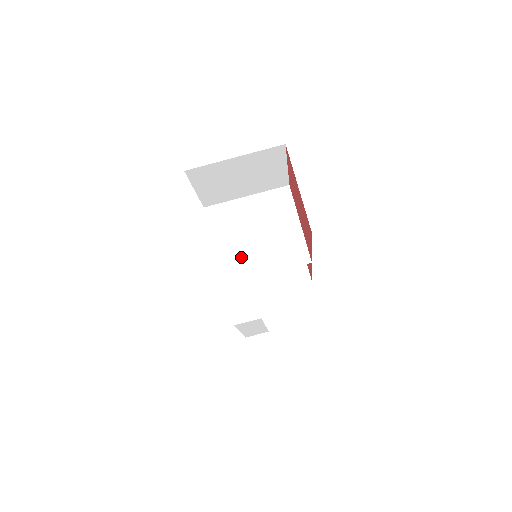
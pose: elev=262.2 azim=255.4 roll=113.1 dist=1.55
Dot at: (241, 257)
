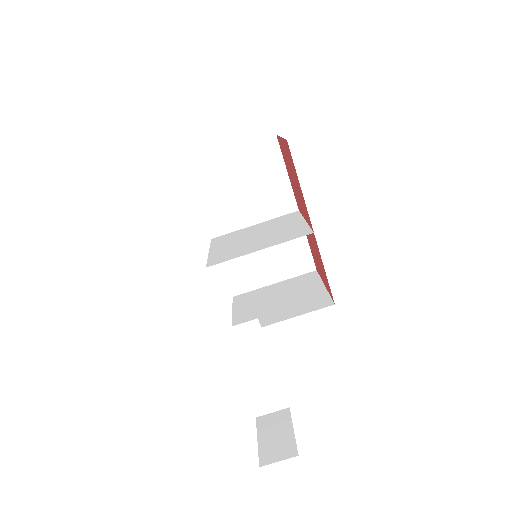
Dot at: (236, 249)
